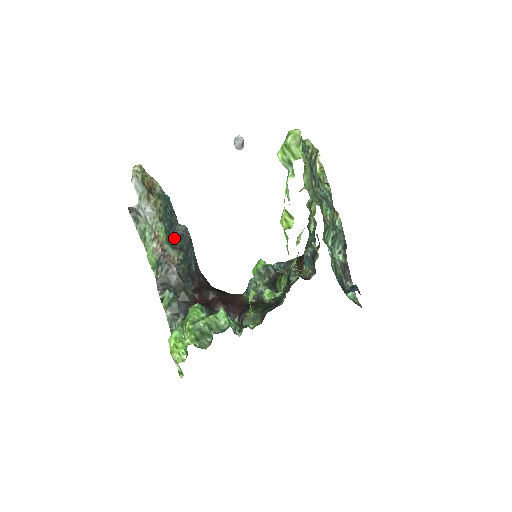
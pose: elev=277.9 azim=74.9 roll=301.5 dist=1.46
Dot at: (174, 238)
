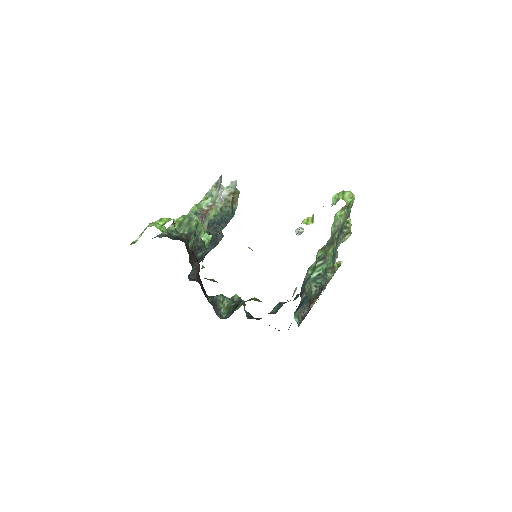
Dot at: (212, 230)
